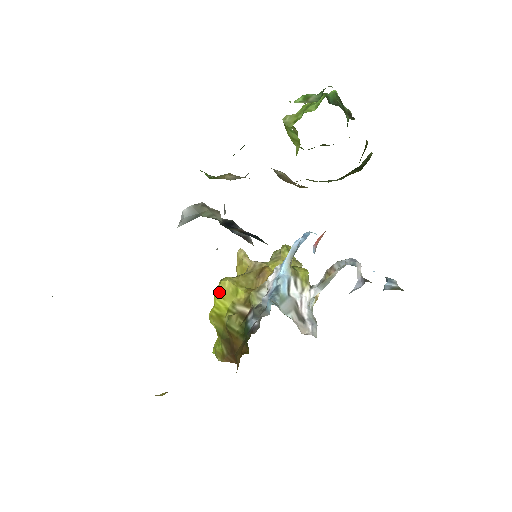
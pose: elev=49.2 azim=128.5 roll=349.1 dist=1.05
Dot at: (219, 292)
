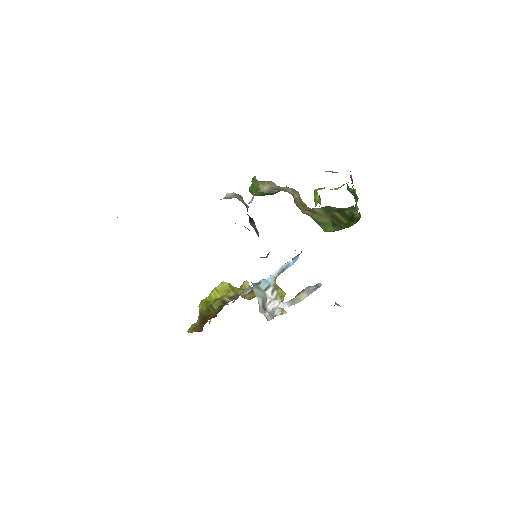
Dot at: (217, 287)
